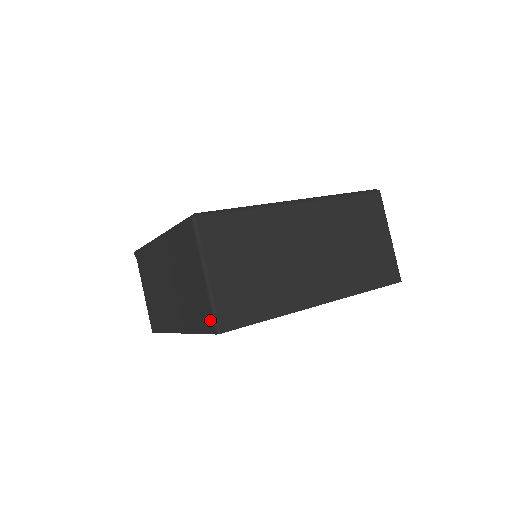
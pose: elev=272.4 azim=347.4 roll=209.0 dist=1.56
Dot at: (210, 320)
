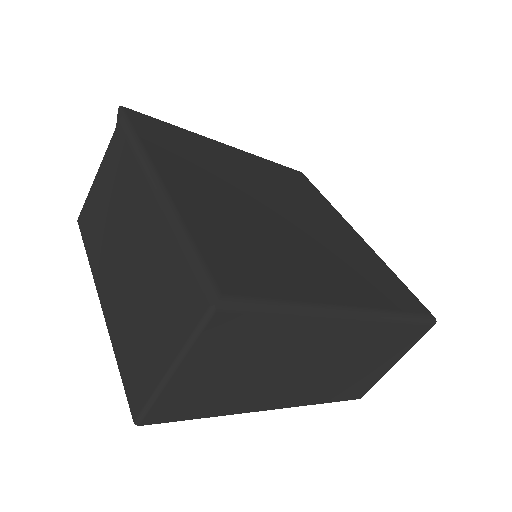
Dot at: (139, 400)
